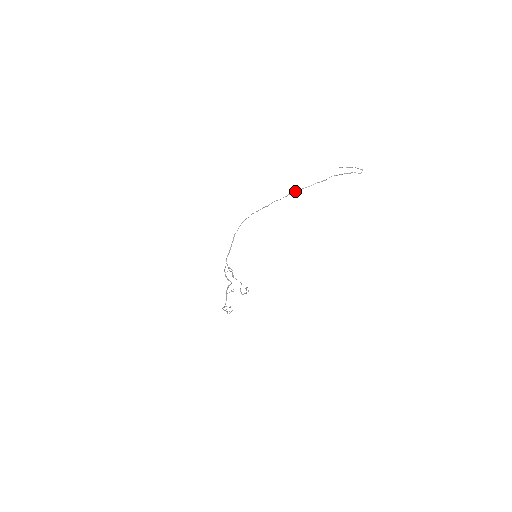
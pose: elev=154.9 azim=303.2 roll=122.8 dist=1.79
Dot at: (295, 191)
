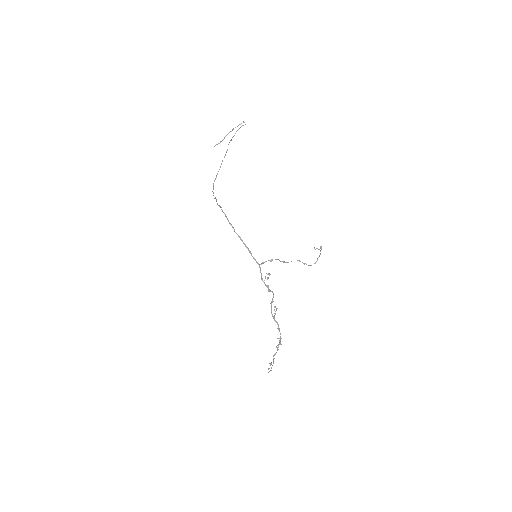
Dot at: (214, 180)
